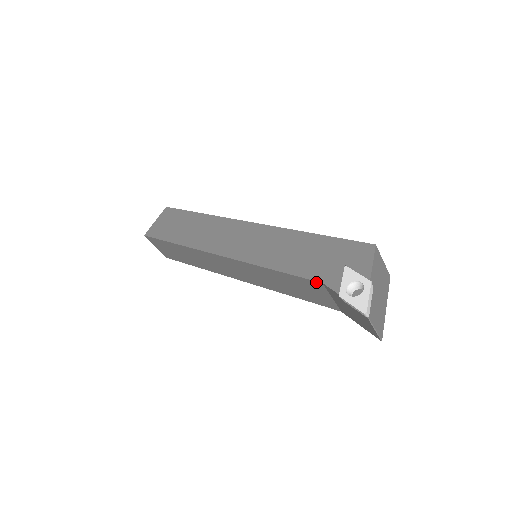
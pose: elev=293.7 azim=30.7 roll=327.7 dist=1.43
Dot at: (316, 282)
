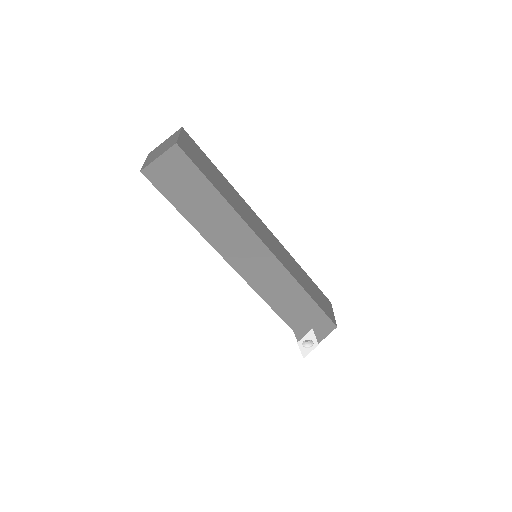
Dot at: (290, 327)
